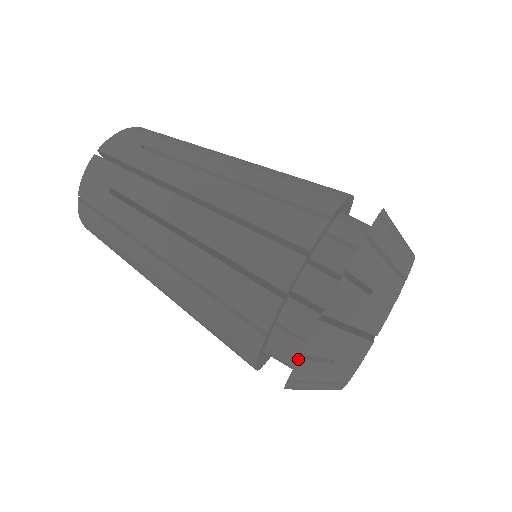
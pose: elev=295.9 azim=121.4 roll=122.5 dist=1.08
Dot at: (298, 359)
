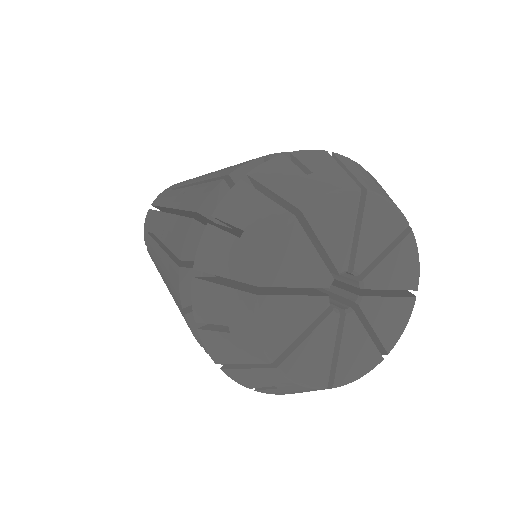
Dot at: (198, 330)
